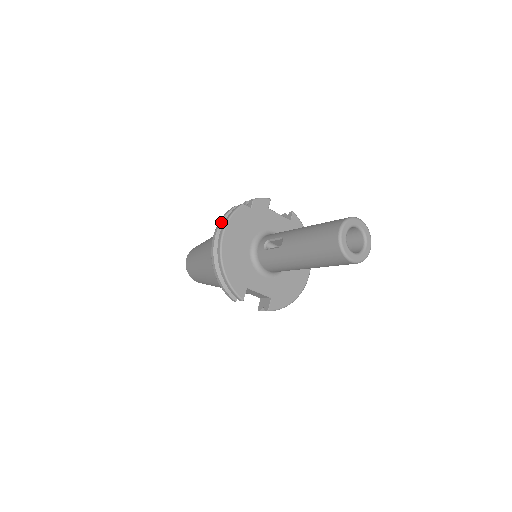
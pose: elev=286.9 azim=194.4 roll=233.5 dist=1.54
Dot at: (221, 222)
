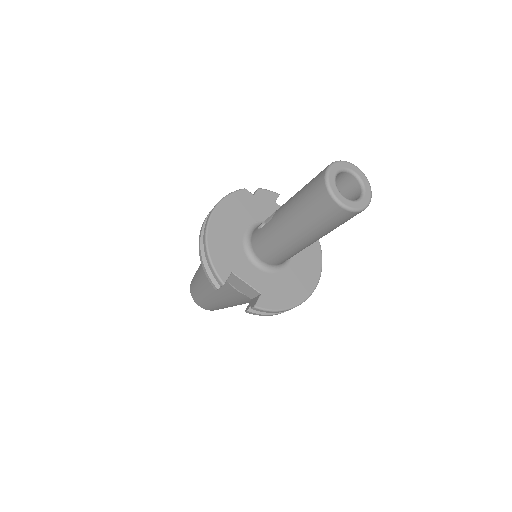
Dot at: occluded
